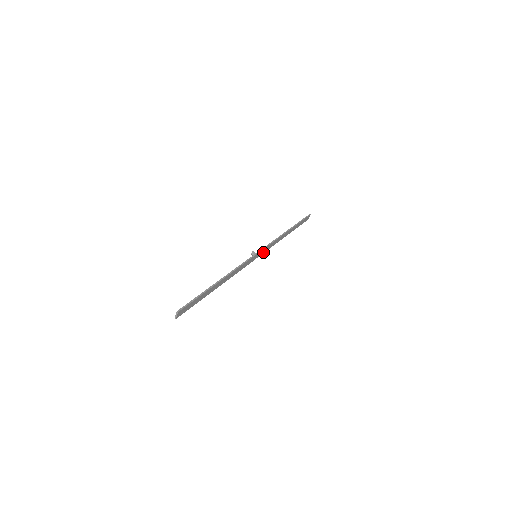
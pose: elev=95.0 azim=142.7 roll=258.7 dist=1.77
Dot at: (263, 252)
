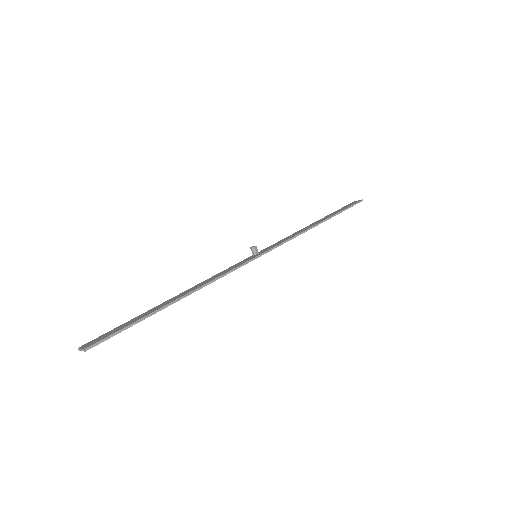
Dot at: occluded
